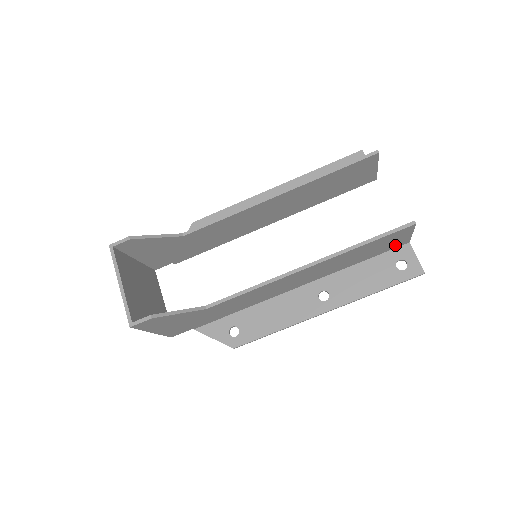
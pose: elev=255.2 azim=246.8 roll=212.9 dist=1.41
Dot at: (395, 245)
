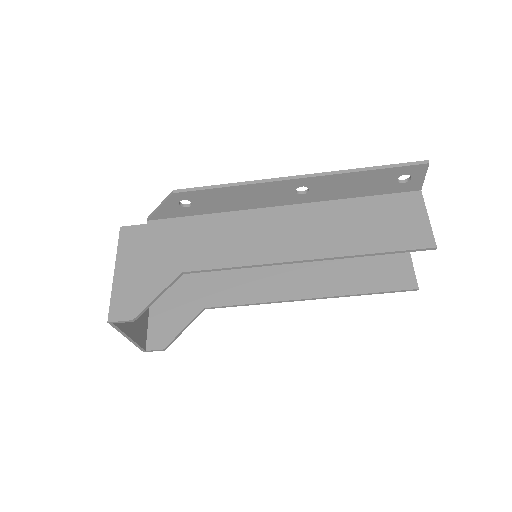
Dot at: occluded
